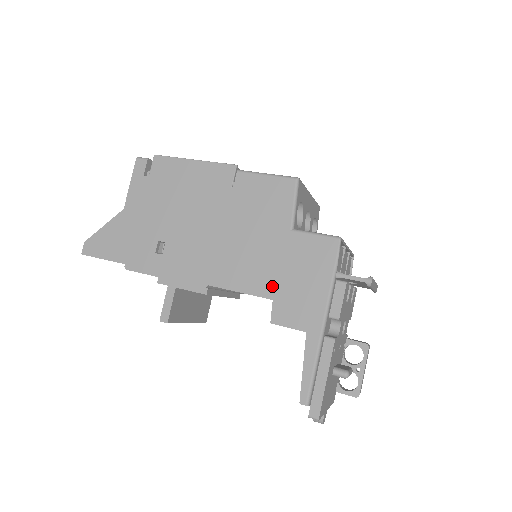
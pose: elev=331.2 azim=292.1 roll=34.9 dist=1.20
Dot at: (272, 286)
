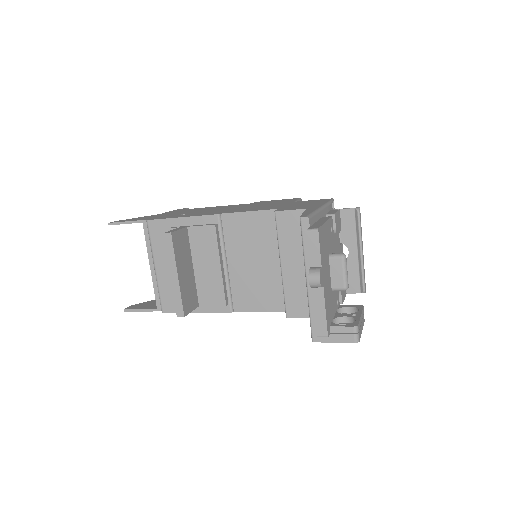
Dot at: (278, 207)
